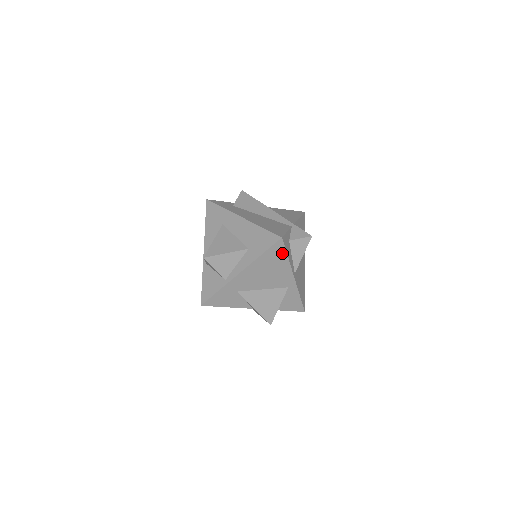
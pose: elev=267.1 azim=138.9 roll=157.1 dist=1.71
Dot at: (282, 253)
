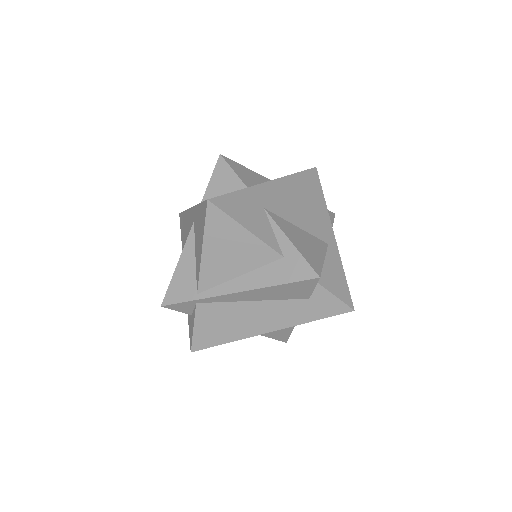
Dot at: (317, 187)
